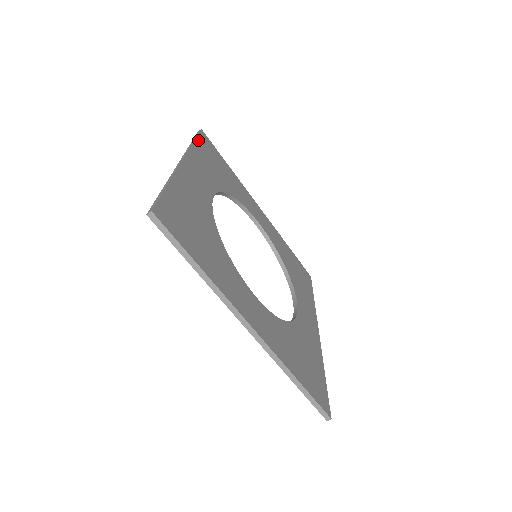
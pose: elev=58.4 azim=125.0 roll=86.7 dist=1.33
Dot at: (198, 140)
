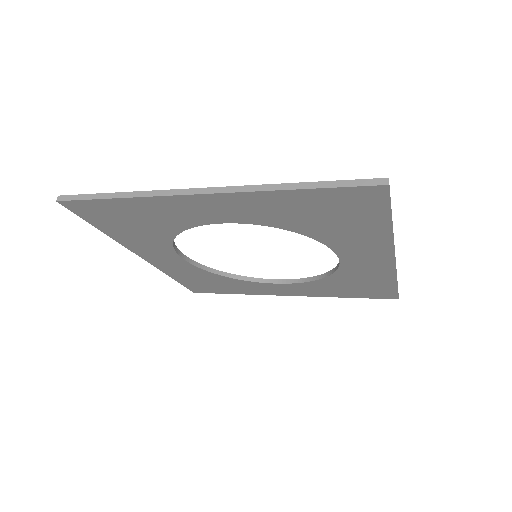
Dot at: occluded
